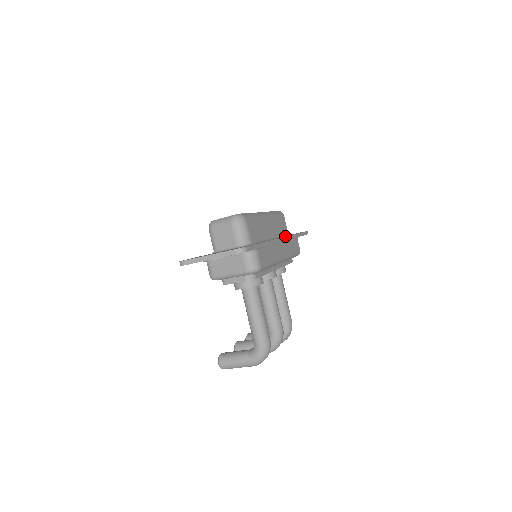
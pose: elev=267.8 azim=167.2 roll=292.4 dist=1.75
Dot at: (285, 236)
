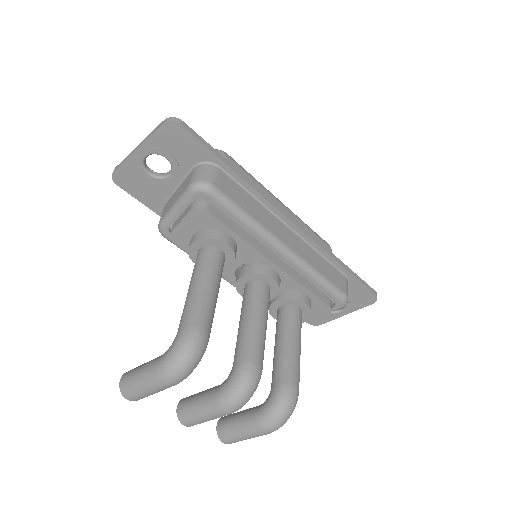
Dot at: (305, 232)
